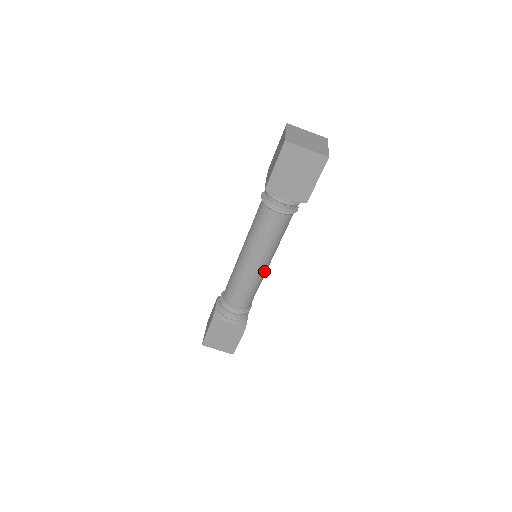
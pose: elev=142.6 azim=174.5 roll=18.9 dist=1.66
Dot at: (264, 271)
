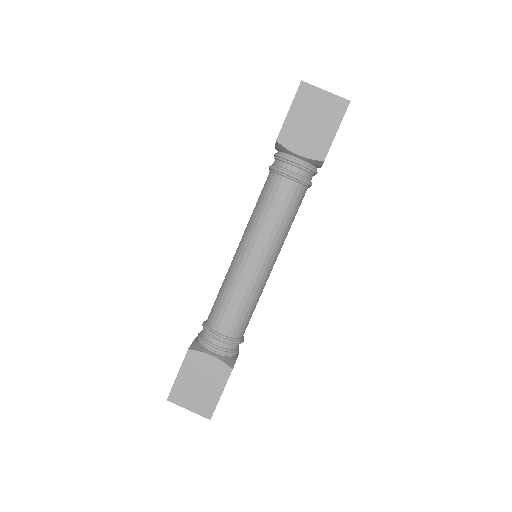
Dot at: (265, 273)
